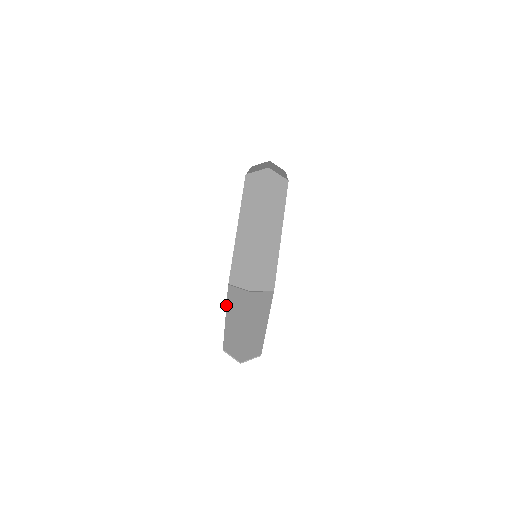
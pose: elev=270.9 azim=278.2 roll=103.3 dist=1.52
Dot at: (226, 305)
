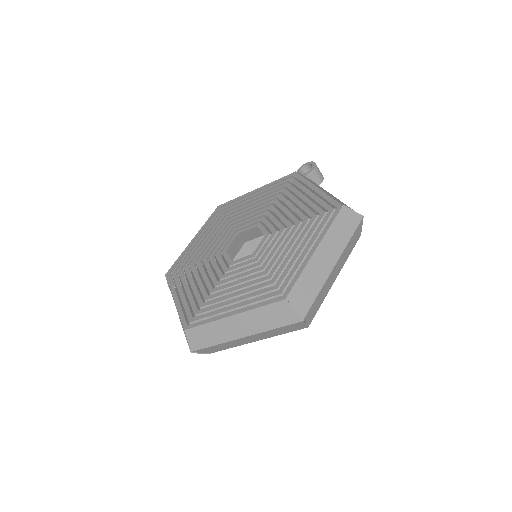
Dot at: (178, 312)
